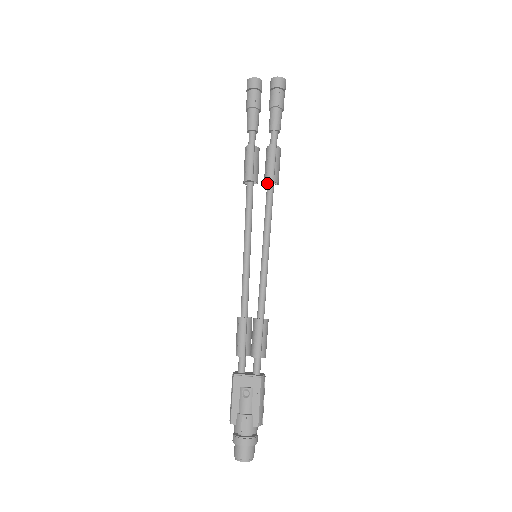
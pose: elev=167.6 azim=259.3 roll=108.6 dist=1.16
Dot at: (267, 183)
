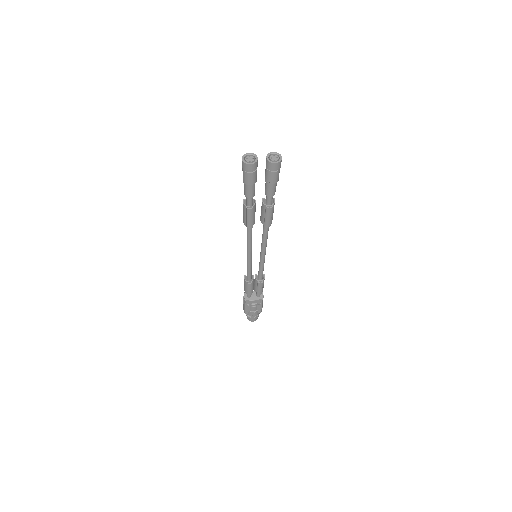
Dot at: (264, 224)
